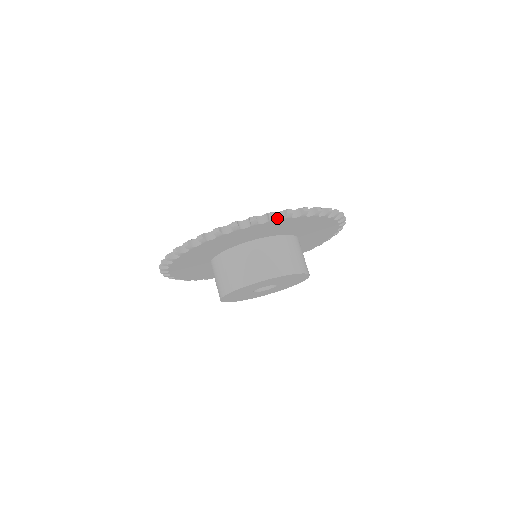
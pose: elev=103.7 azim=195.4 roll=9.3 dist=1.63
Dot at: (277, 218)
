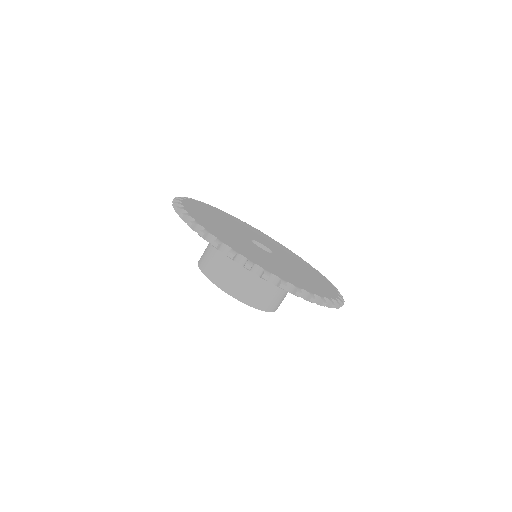
Dot at: occluded
